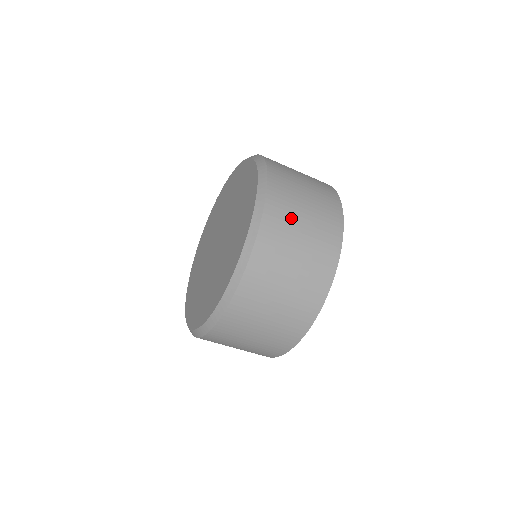
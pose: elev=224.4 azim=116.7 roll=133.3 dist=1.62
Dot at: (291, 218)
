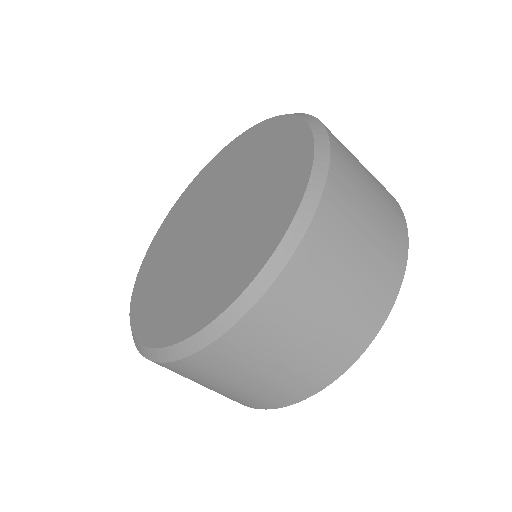
Dot at: (357, 168)
